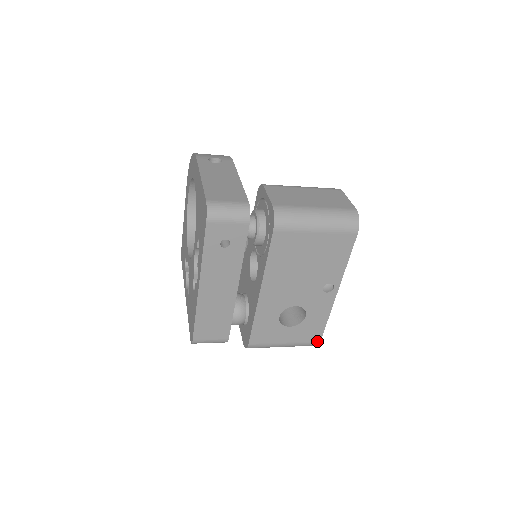
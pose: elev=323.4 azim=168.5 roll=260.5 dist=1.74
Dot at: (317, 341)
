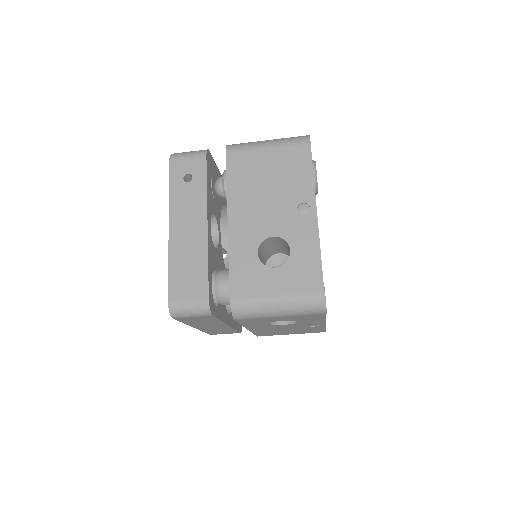
Dot at: (319, 291)
